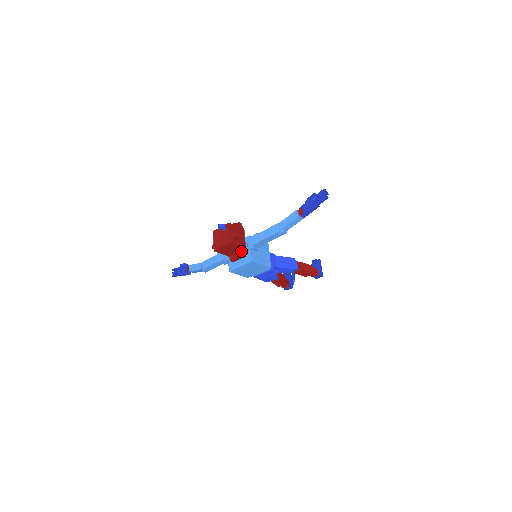
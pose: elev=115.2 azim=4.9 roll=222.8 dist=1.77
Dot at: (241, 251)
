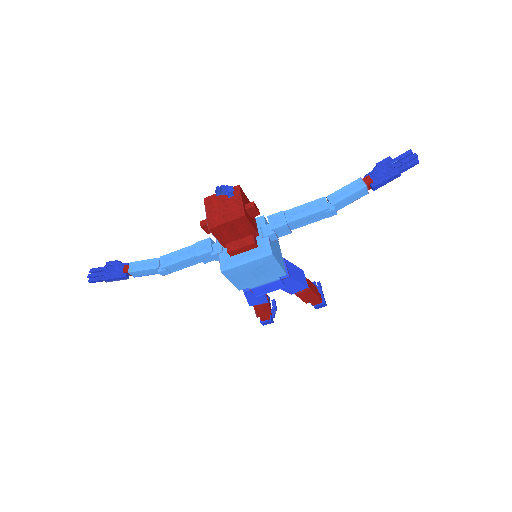
Dot at: (252, 237)
